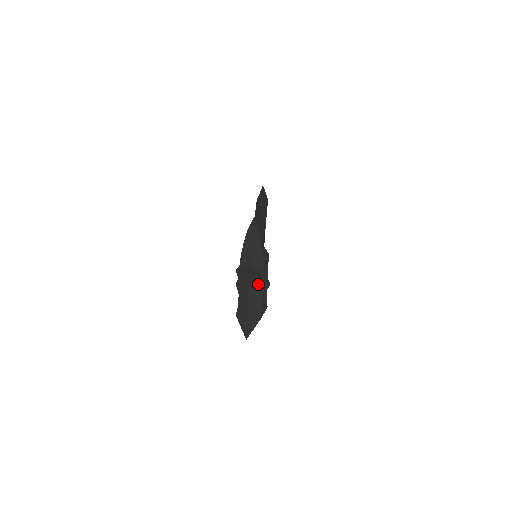
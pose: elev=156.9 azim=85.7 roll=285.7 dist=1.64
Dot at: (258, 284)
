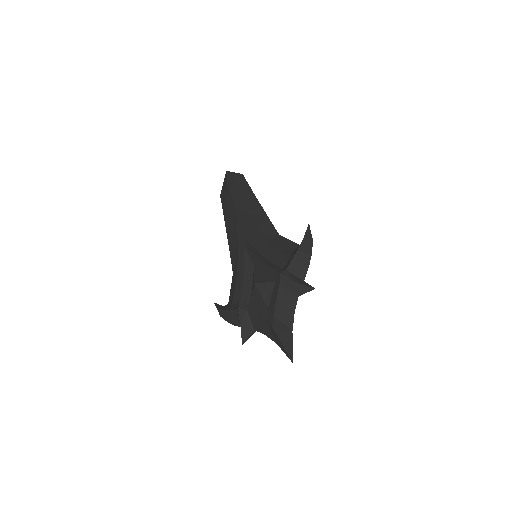
Dot at: occluded
